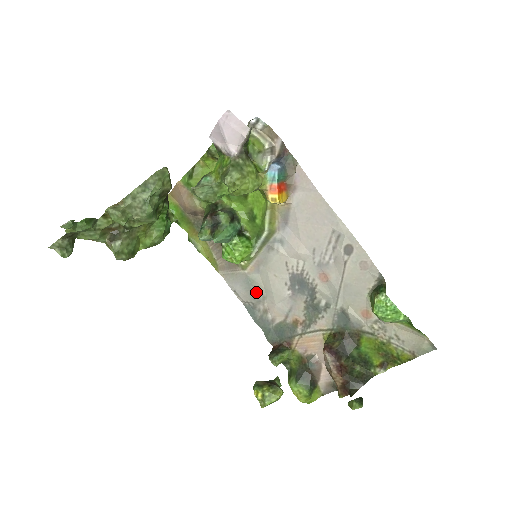
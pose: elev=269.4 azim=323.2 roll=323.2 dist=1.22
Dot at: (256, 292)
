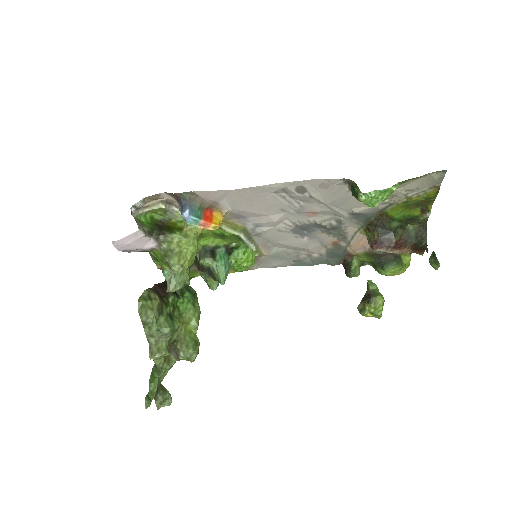
Dot at: (288, 255)
